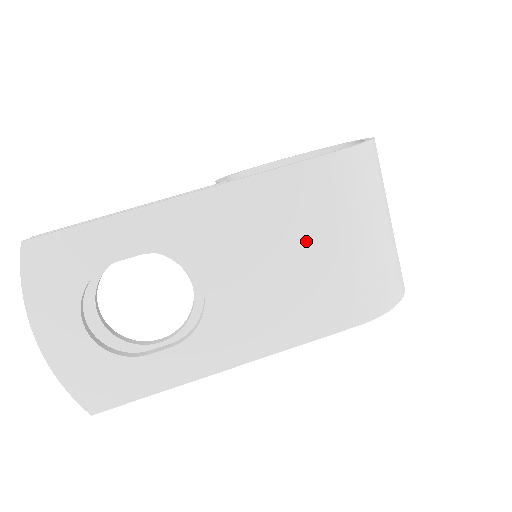
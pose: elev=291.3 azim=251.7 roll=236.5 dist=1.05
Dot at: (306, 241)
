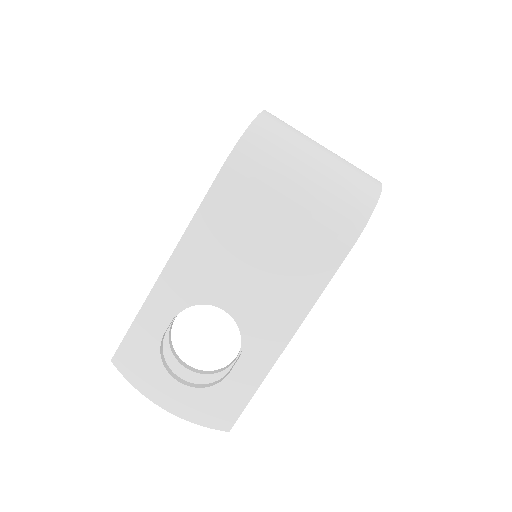
Dot at: (261, 228)
